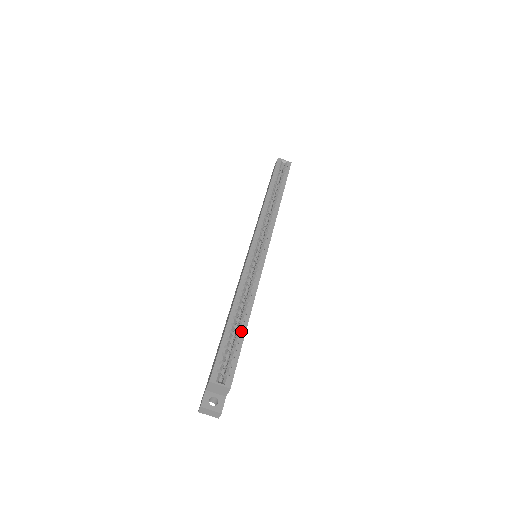
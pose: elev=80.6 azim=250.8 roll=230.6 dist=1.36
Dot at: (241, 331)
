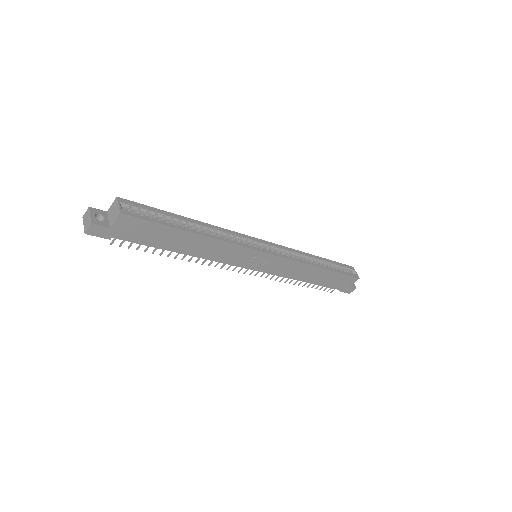
Dot at: (179, 225)
